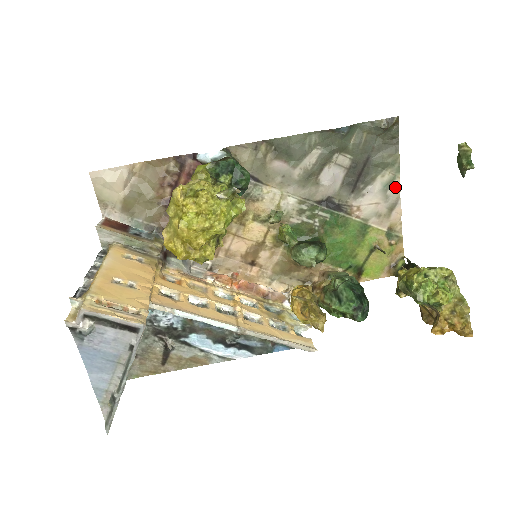
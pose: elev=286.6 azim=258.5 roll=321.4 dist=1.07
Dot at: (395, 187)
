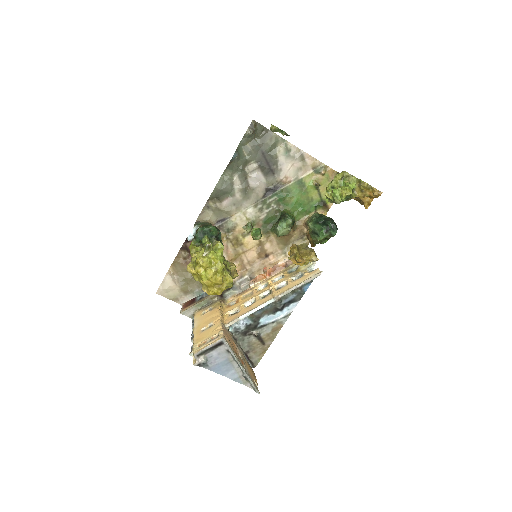
Dot at: (292, 148)
